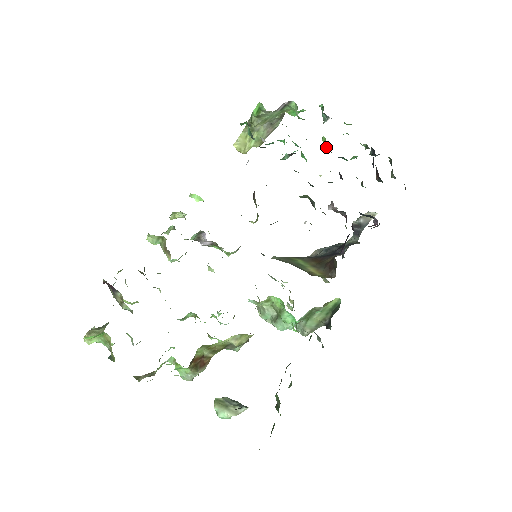
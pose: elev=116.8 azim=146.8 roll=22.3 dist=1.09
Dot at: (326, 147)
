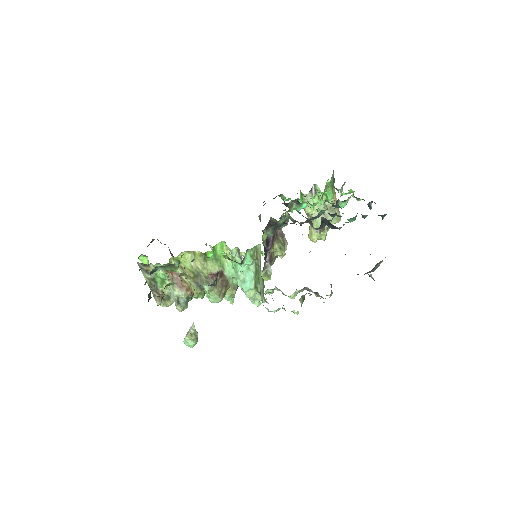
Dot at: (327, 201)
